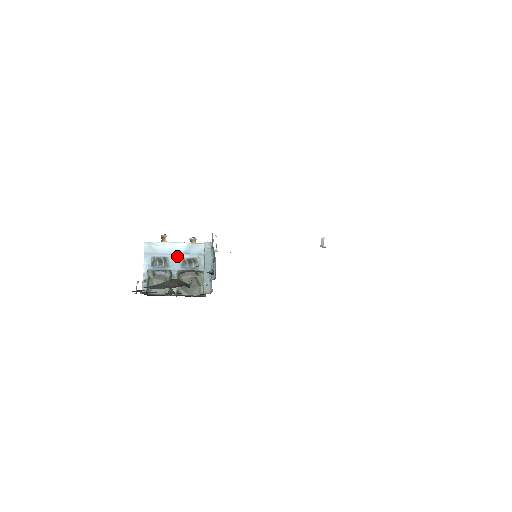
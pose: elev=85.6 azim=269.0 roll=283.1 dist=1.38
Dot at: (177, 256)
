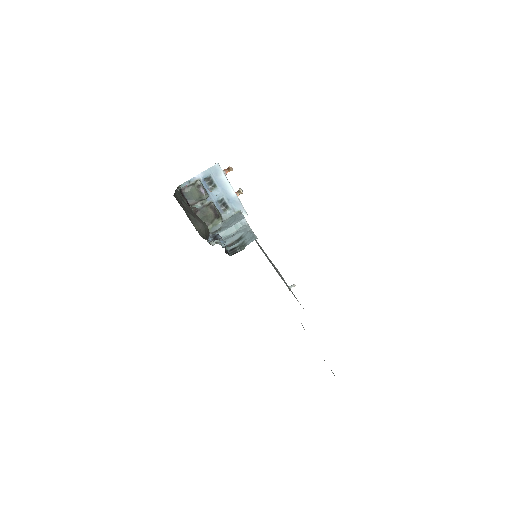
Dot at: (222, 193)
